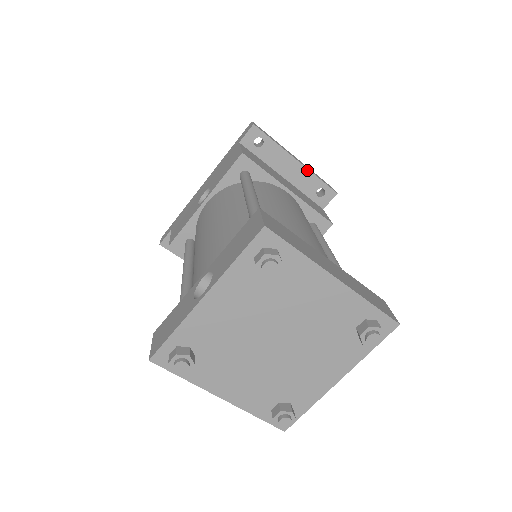
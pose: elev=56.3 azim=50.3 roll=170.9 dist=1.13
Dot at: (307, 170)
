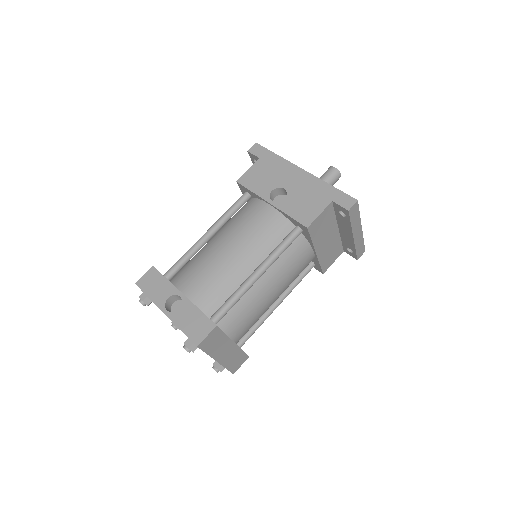
Dot at: (354, 243)
